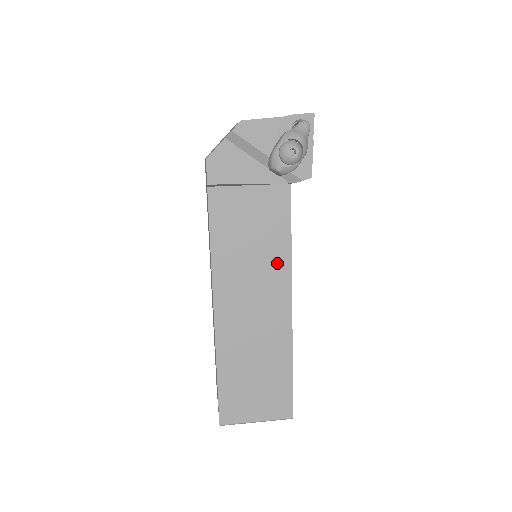
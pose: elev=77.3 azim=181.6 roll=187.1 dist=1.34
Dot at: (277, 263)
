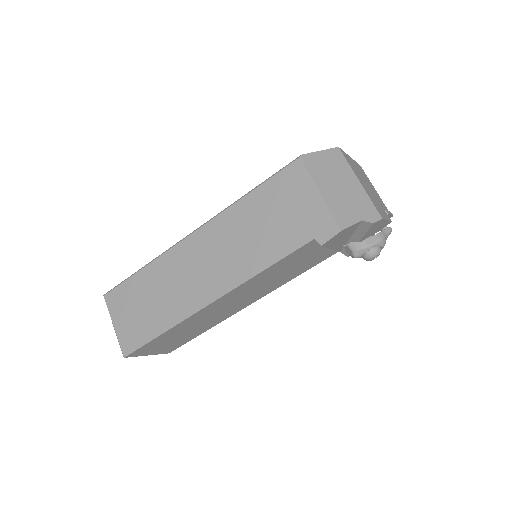
Dot at: (276, 285)
